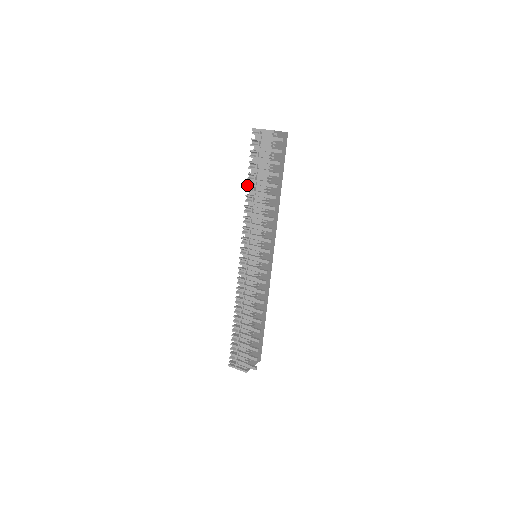
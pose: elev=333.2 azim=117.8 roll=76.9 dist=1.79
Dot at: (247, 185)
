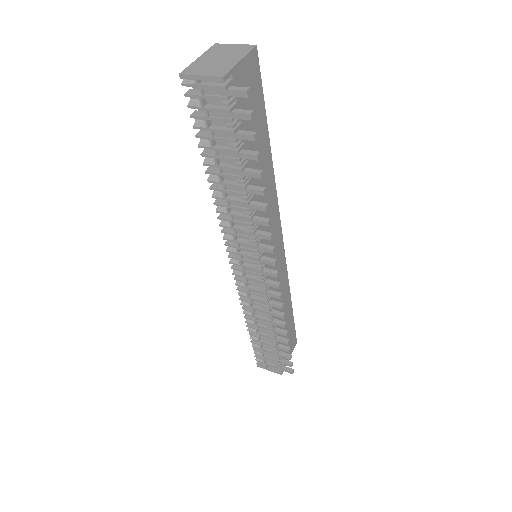
Dot at: (207, 173)
